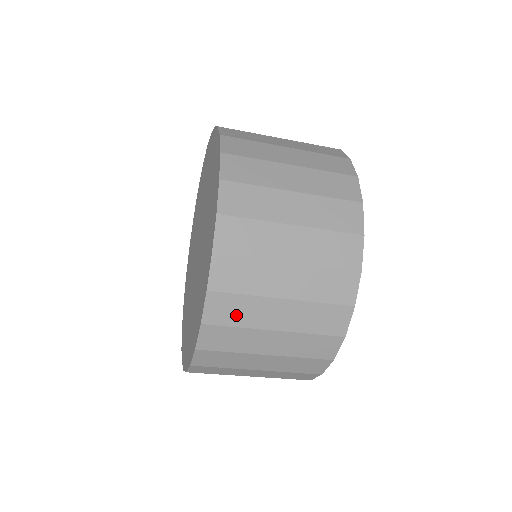
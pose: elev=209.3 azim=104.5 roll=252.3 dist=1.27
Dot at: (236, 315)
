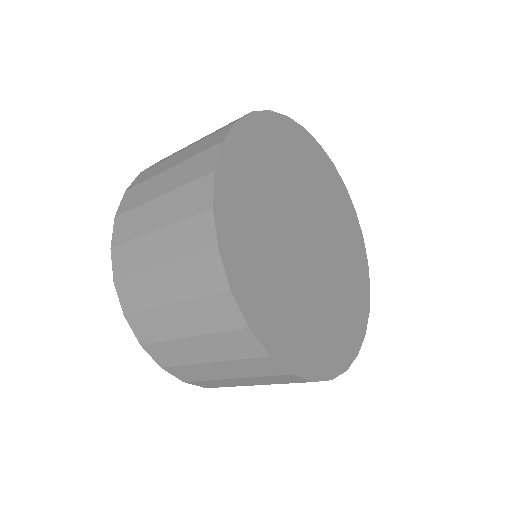
Dot at: (196, 375)
